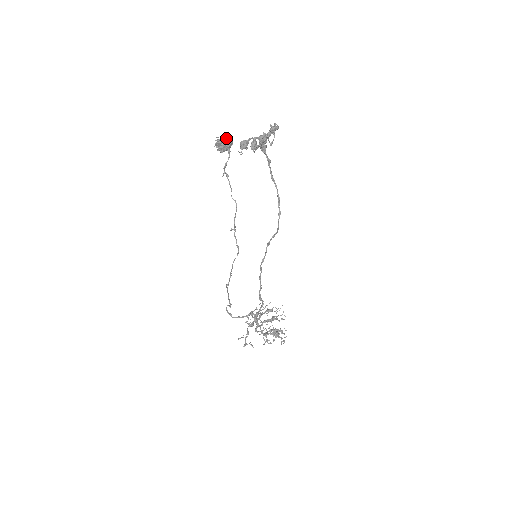
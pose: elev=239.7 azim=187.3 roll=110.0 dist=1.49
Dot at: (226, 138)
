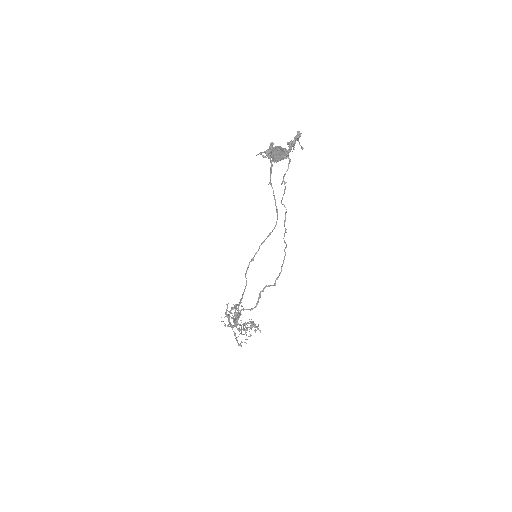
Dot at: (284, 148)
